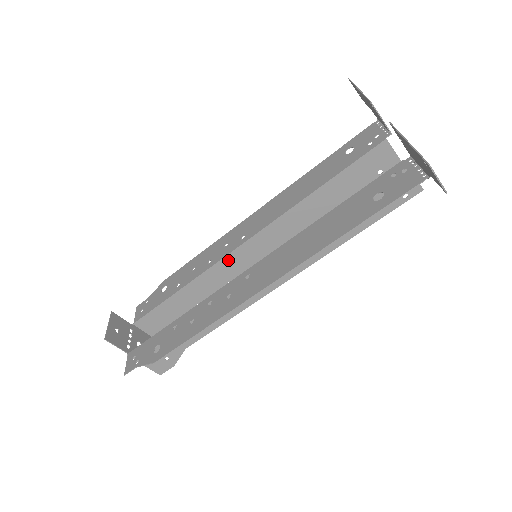
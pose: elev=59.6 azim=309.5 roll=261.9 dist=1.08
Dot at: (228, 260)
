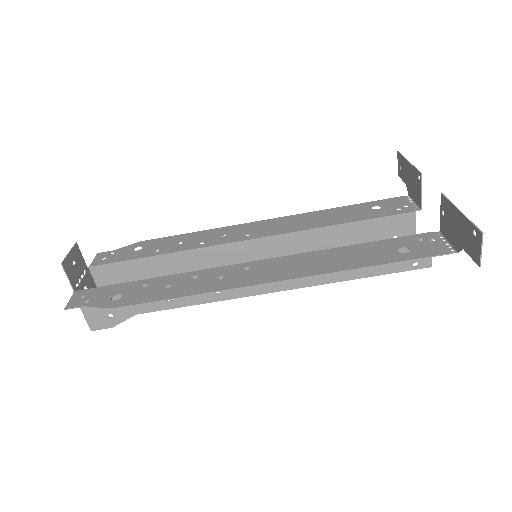
Dot at: (222, 249)
